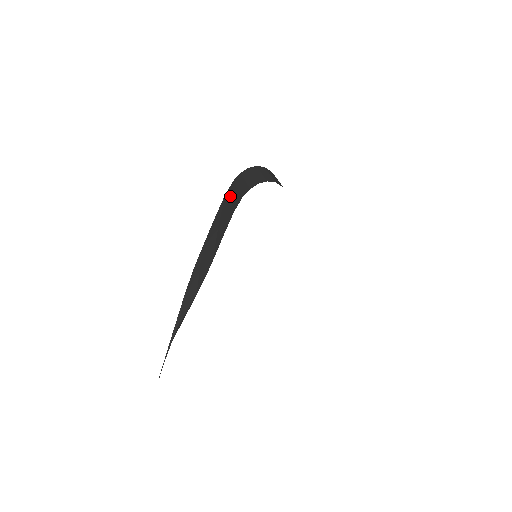
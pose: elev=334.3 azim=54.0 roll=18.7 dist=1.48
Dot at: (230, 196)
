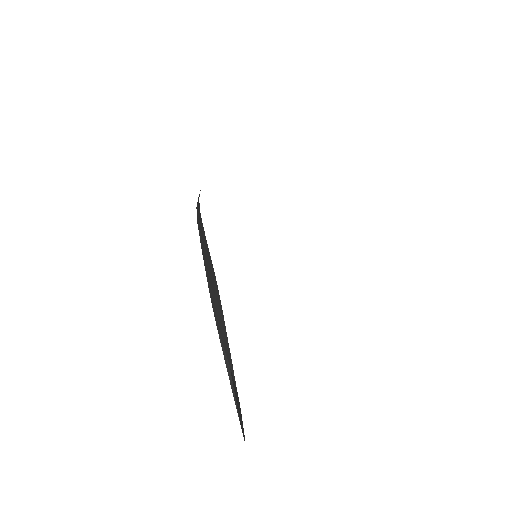
Dot at: (198, 215)
